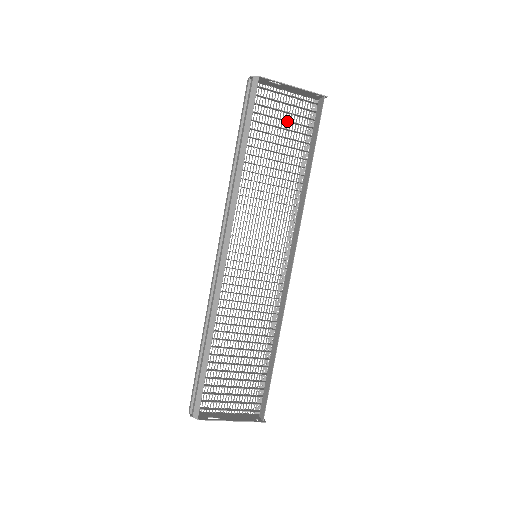
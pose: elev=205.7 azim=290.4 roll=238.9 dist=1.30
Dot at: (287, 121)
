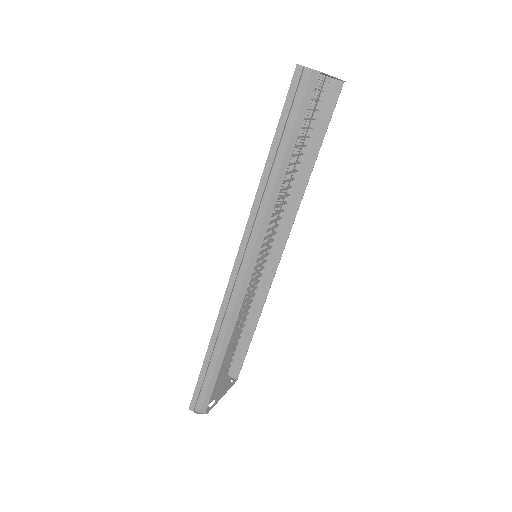
Dot at: occluded
